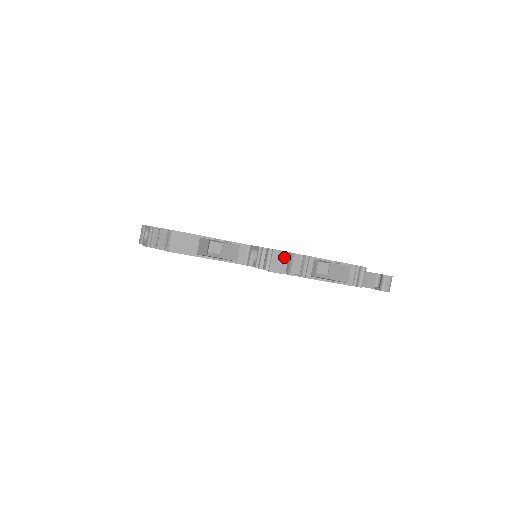
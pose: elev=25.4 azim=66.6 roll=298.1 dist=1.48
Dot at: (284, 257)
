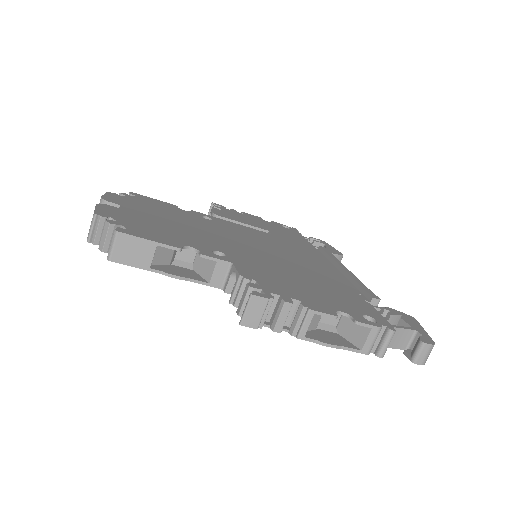
Dot at: (267, 306)
